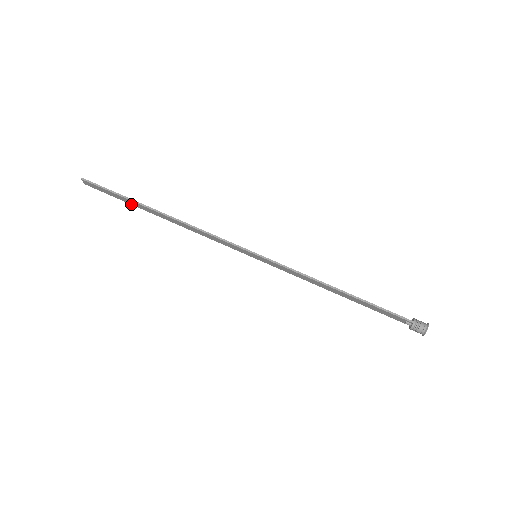
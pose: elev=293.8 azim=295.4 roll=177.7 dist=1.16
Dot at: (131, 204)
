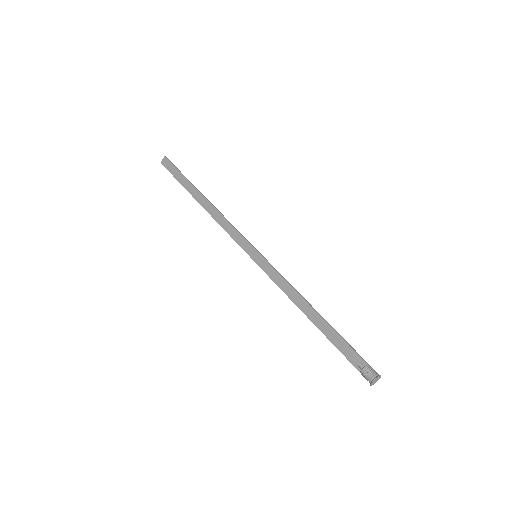
Dot at: (184, 187)
